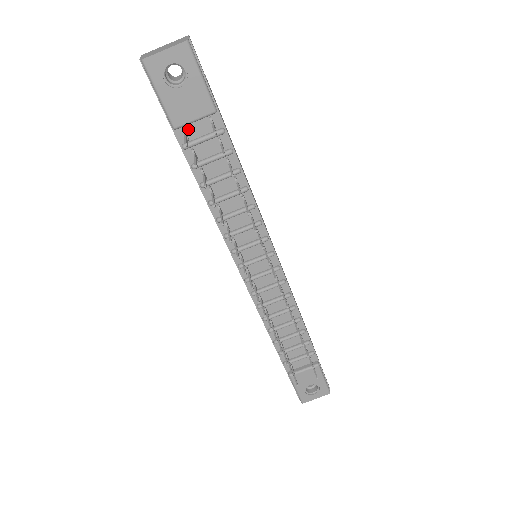
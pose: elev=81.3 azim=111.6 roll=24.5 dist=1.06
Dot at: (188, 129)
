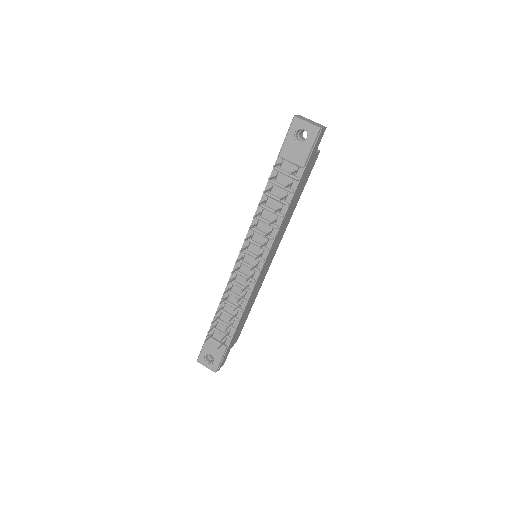
Dot at: (285, 163)
